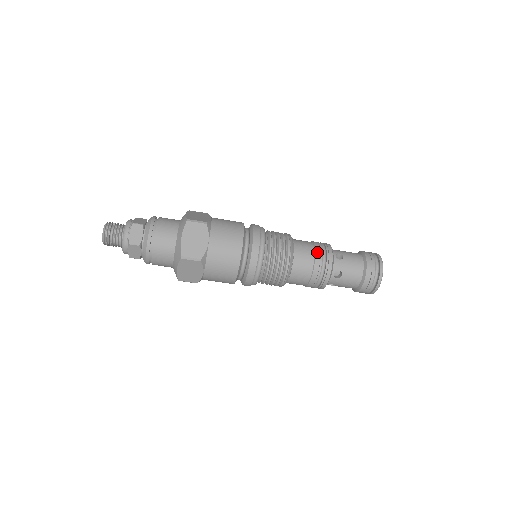
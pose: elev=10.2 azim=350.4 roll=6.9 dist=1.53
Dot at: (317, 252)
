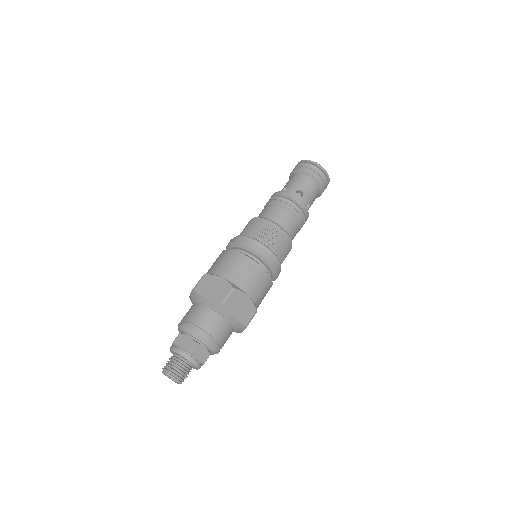
Dot at: (292, 210)
